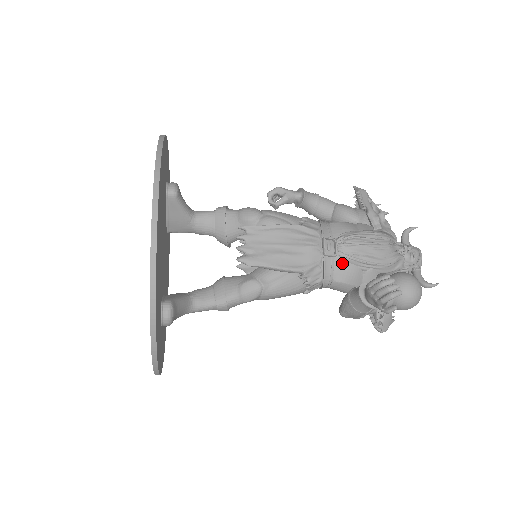
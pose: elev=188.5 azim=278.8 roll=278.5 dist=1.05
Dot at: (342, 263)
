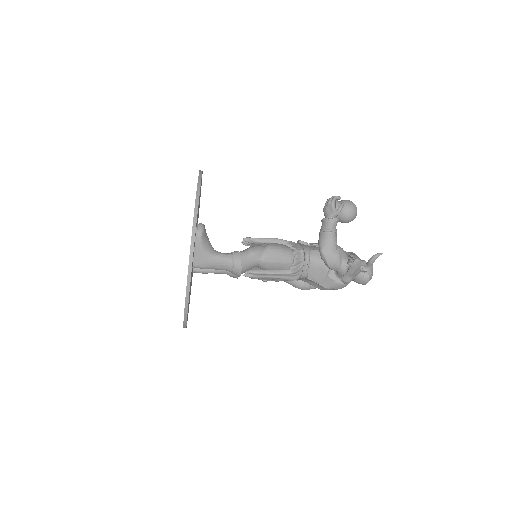
Dot at: (313, 246)
